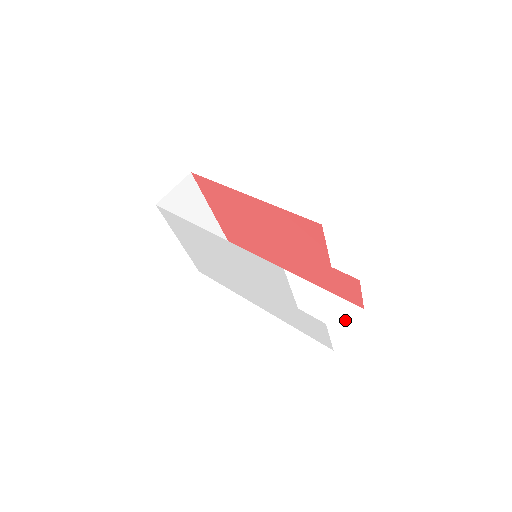
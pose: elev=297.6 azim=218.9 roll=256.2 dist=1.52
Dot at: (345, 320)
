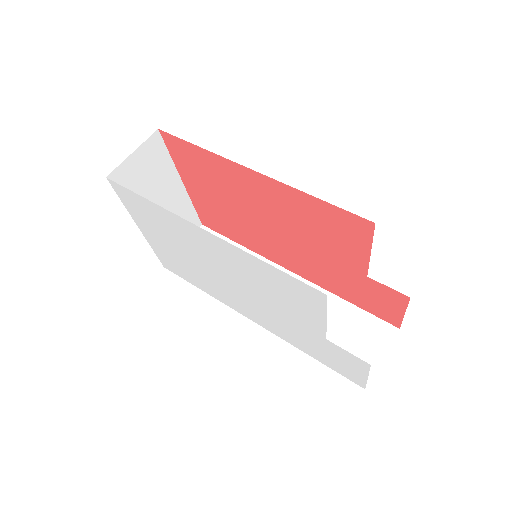
Dot at: (376, 344)
